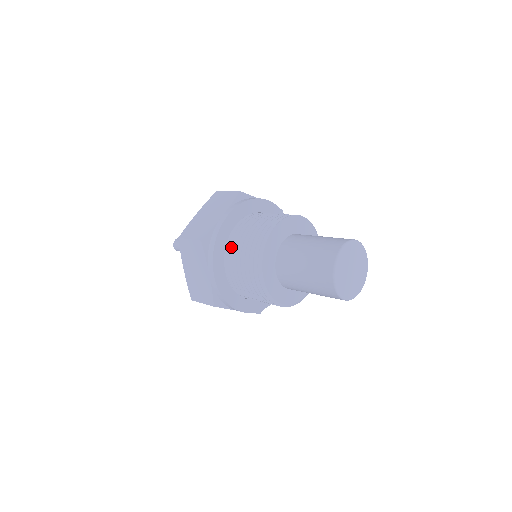
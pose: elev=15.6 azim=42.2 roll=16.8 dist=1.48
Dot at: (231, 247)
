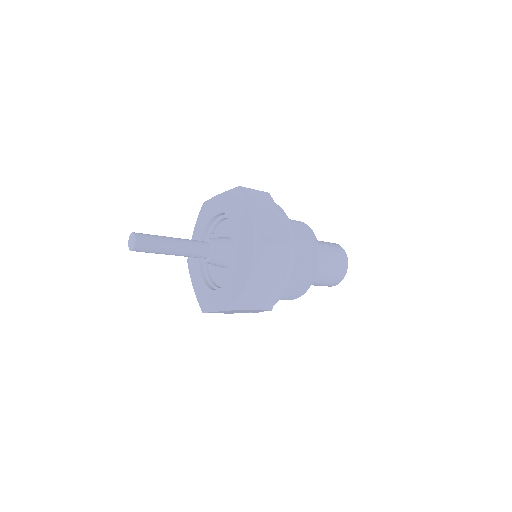
Dot at: occluded
